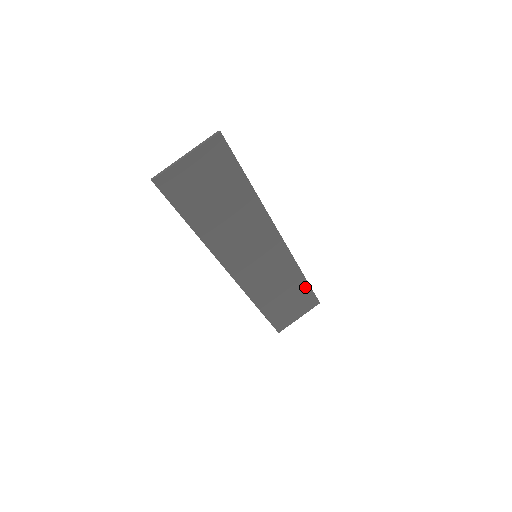
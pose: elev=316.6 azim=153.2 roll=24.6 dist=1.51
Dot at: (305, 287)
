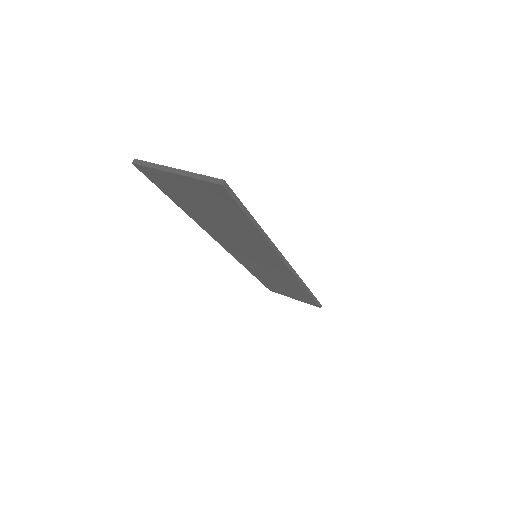
Dot at: (307, 295)
